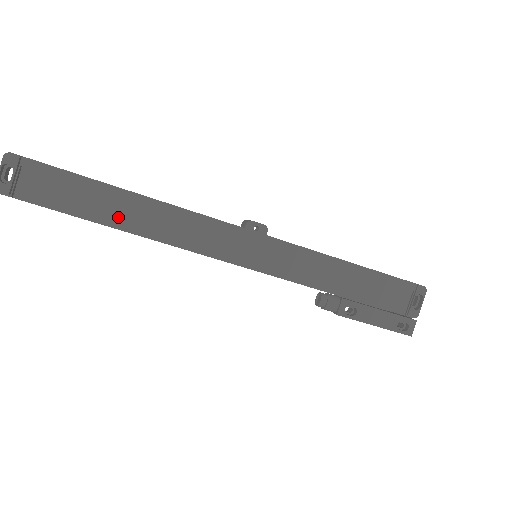
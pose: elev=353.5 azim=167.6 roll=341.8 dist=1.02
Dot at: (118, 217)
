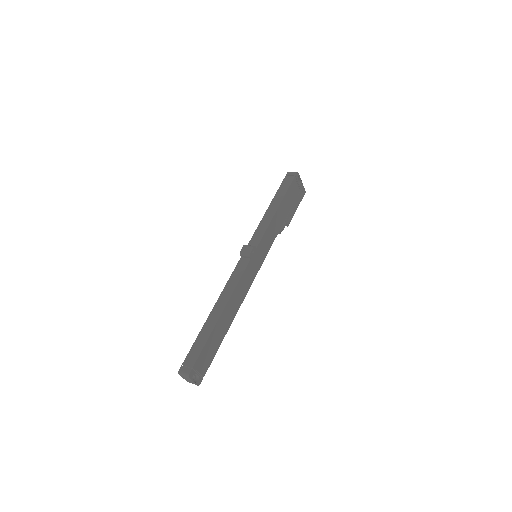
Dot at: (227, 325)
